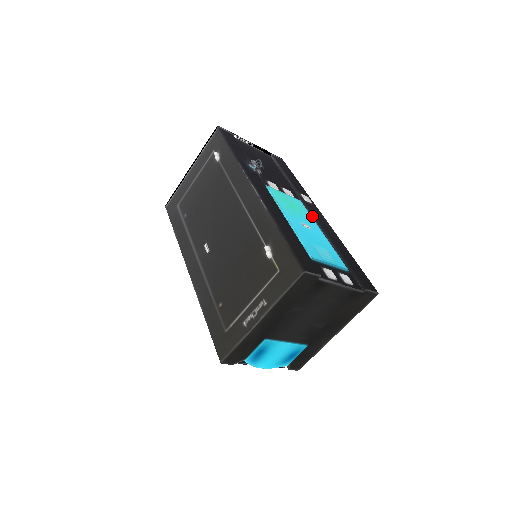
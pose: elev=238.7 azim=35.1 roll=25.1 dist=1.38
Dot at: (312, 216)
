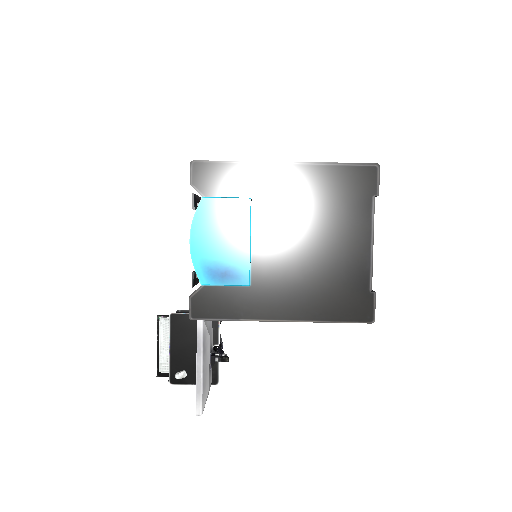
Dot at: occluded
